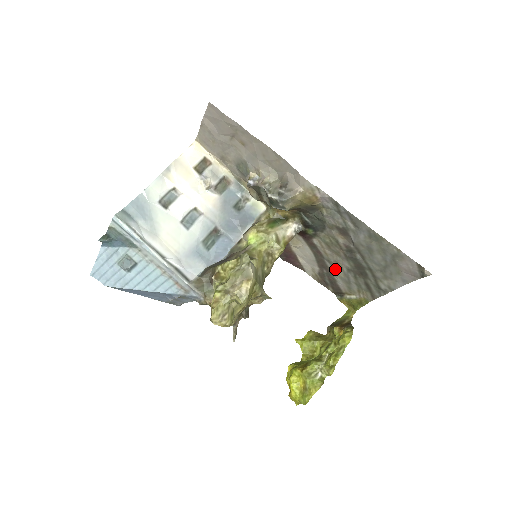
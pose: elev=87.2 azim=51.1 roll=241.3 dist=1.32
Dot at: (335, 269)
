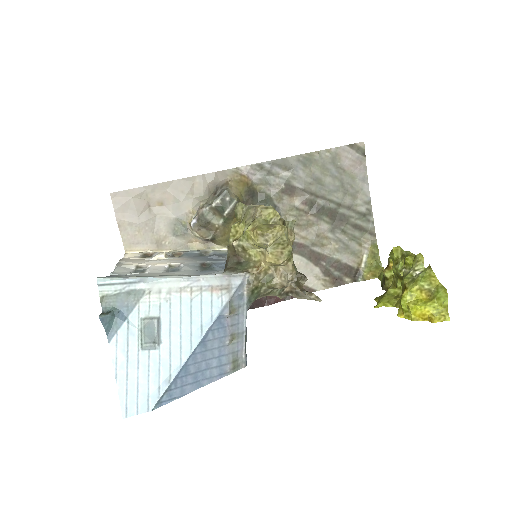
Dot at: (326, 247)
